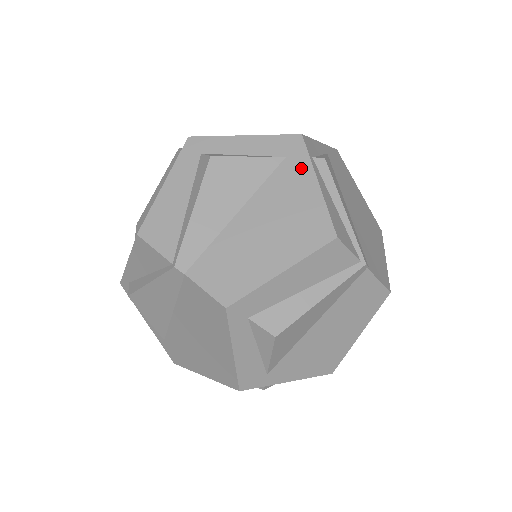
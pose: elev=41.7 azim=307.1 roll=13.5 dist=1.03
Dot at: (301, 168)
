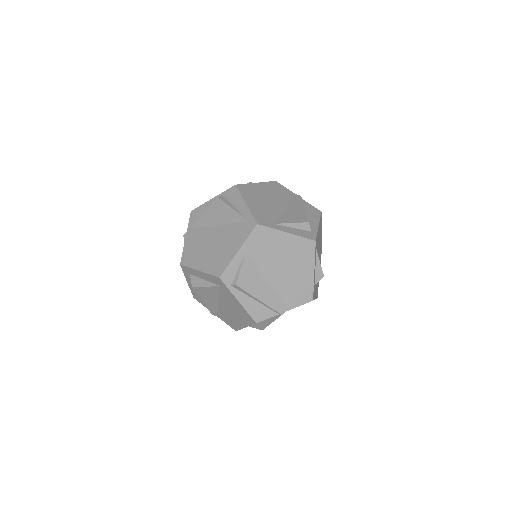
Dot at: (228, 293)
